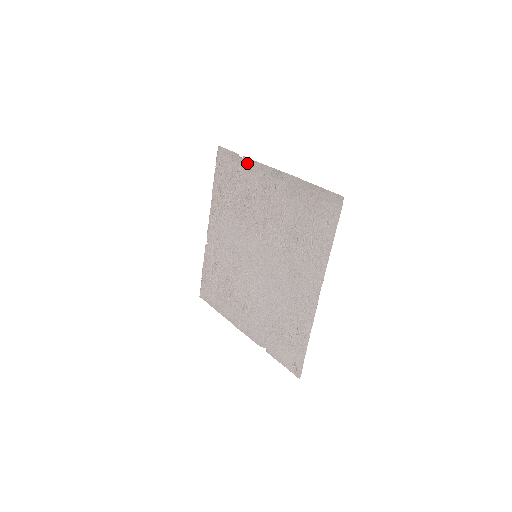
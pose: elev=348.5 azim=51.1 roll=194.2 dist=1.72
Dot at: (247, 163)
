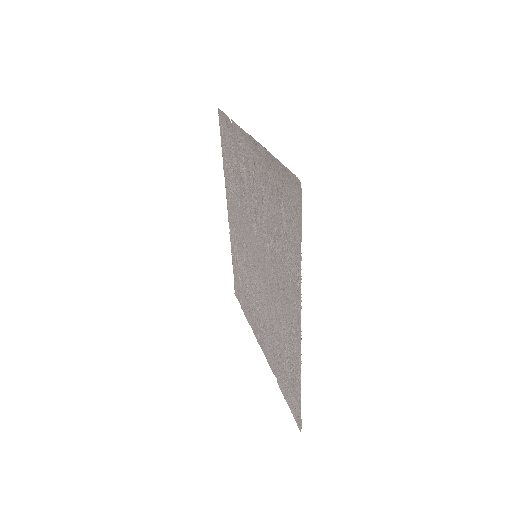
Dot at: (235, 129)
